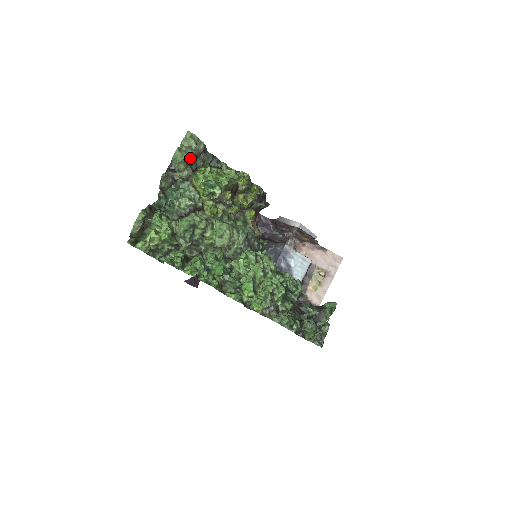
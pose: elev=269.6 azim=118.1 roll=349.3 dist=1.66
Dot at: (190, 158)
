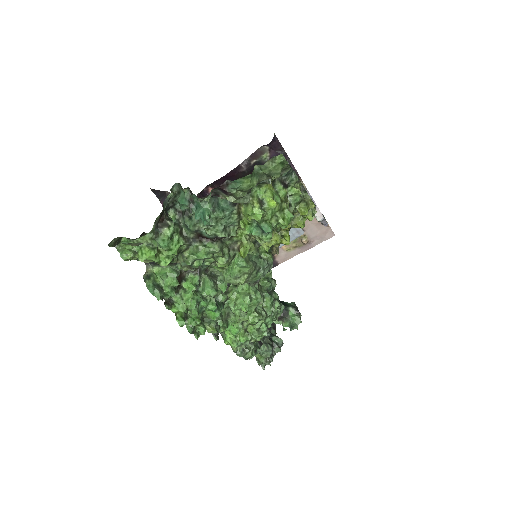
Dot at: occluded
